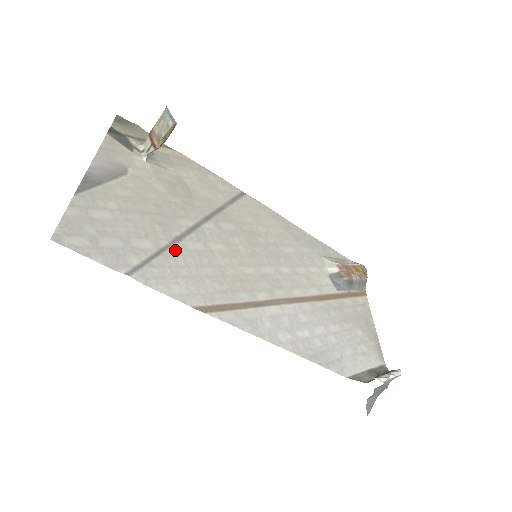
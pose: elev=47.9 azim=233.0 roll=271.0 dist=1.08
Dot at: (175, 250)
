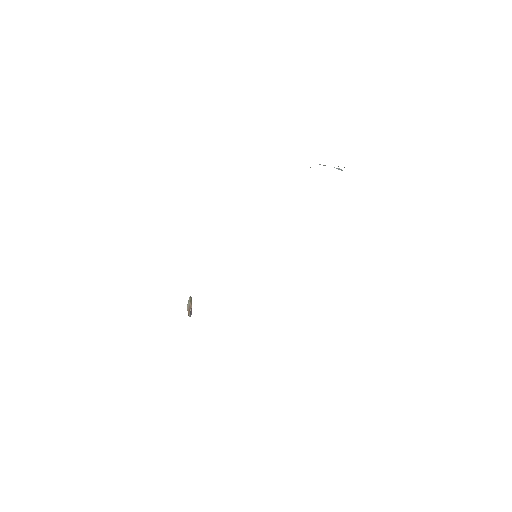
Dot at: occluded
